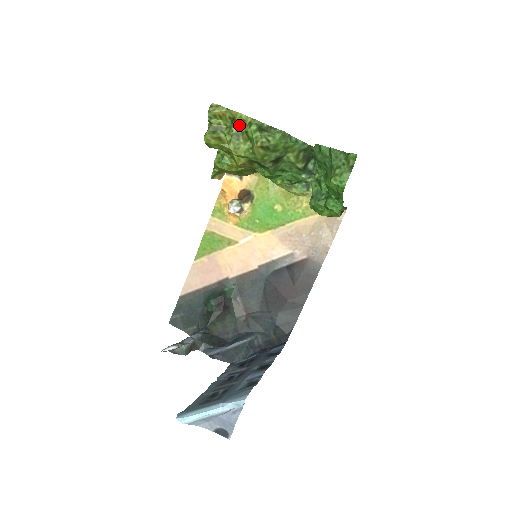
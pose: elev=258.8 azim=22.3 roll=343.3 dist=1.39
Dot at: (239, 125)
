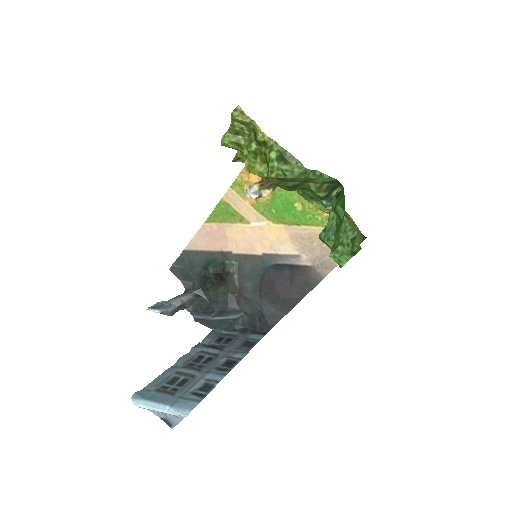
Dot at: (259, 144)
